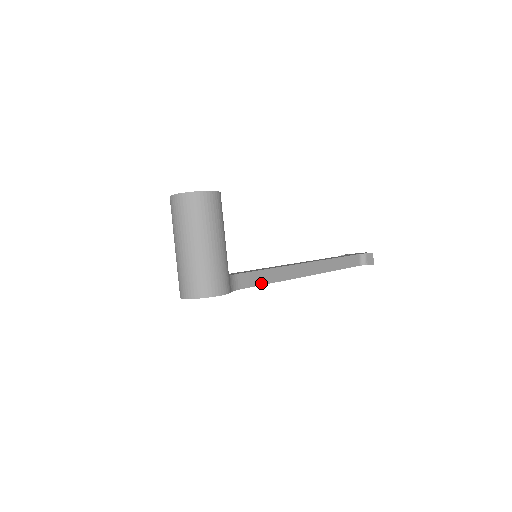
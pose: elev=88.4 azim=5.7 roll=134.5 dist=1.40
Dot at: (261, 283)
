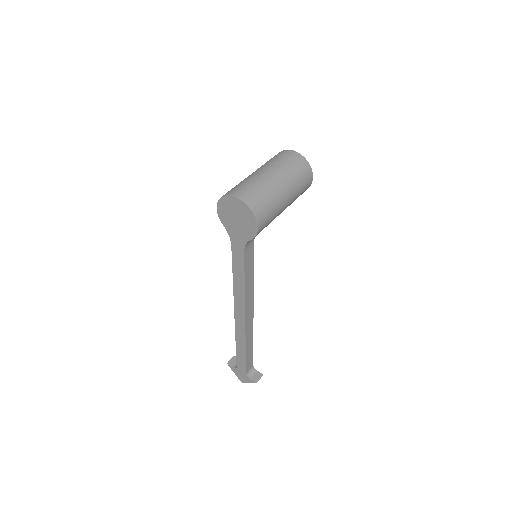
Dot at: (246, 272)
